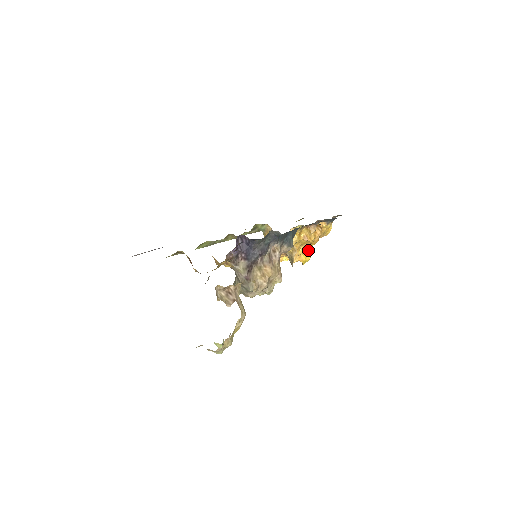
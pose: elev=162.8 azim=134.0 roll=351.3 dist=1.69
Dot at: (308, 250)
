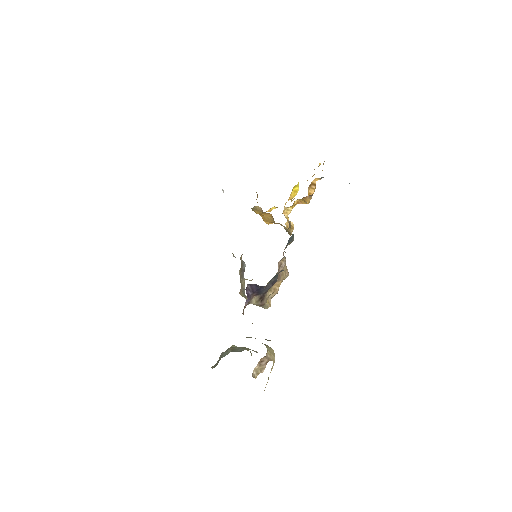
Dot at: (295, 186)
